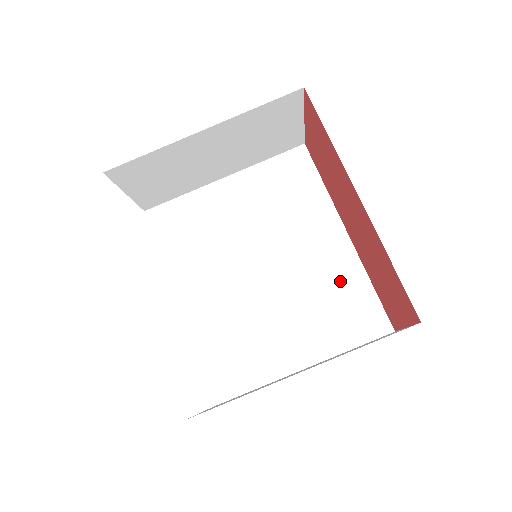
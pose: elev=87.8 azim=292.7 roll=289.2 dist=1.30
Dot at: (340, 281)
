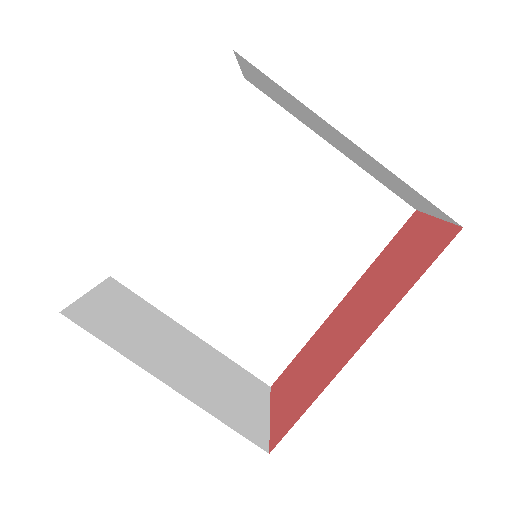
Dot at: (288, 321)
